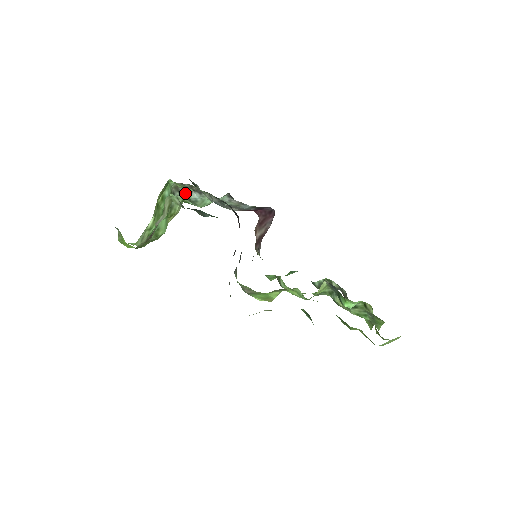
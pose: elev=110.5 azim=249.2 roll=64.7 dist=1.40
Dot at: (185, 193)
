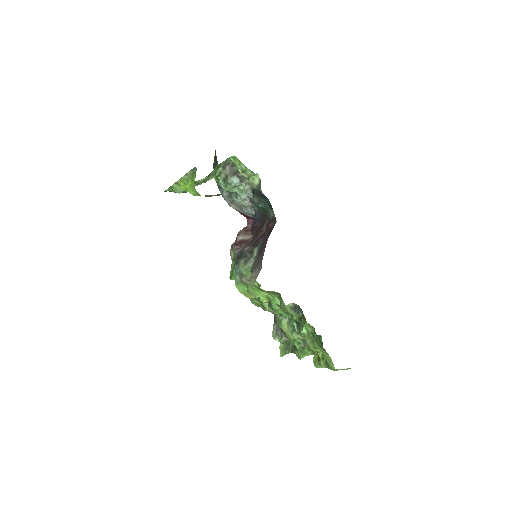
Dot at: (228, 172)
